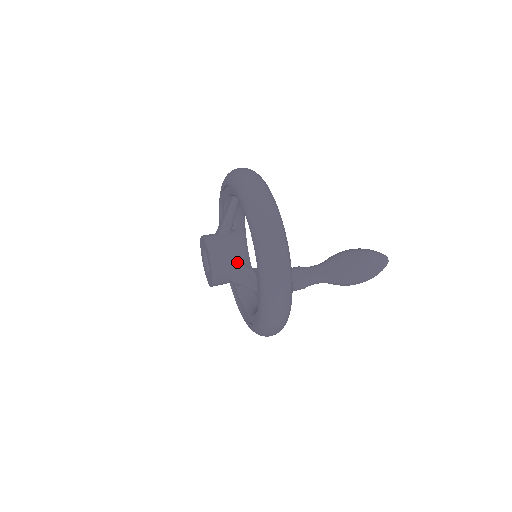
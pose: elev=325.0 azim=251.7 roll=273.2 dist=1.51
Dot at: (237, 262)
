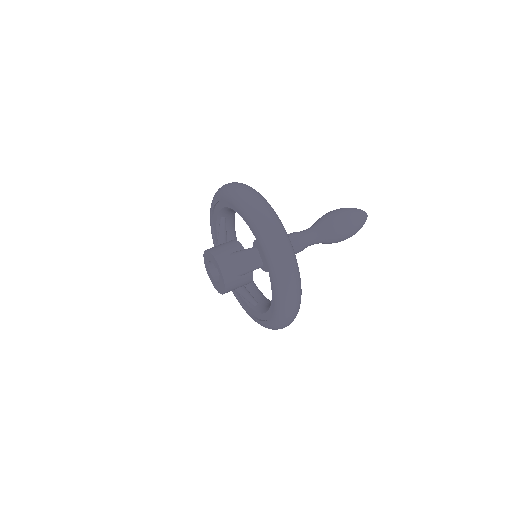
Dot at: (238, 251)
